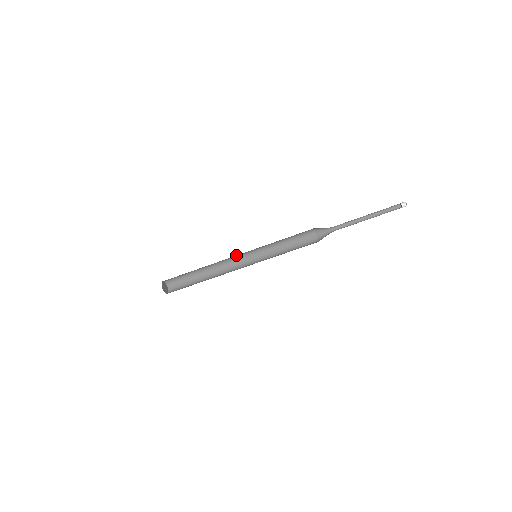
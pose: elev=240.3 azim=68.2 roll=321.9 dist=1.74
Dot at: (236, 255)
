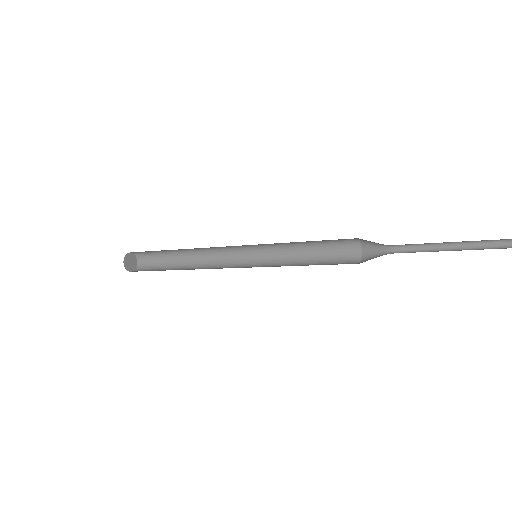
Dot at: occluded
